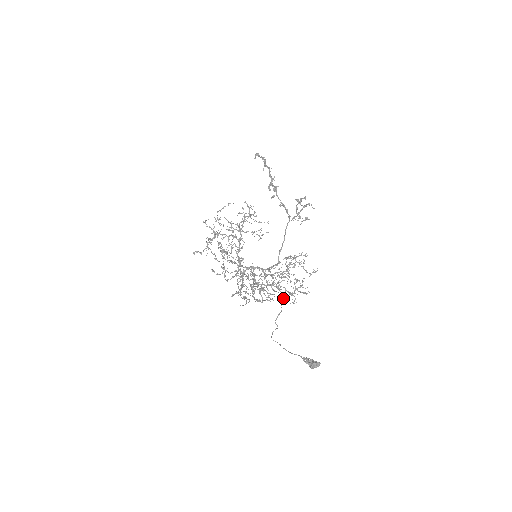
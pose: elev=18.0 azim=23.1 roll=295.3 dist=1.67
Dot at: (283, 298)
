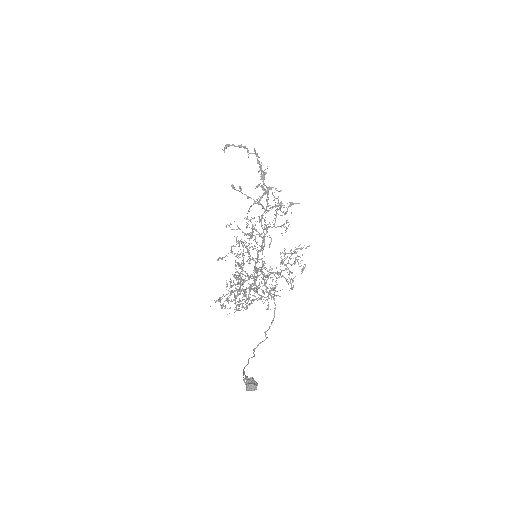
Dot at: (274, 303)
